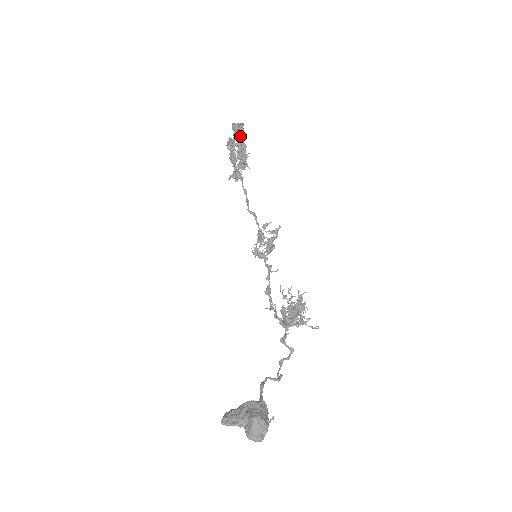
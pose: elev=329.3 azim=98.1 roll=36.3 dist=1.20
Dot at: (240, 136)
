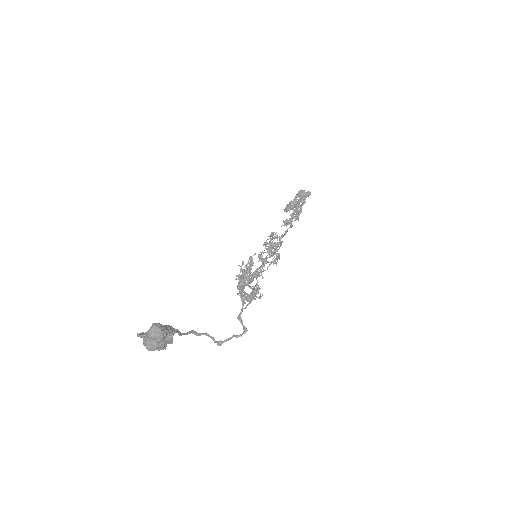
Dot at: (301, 197)
